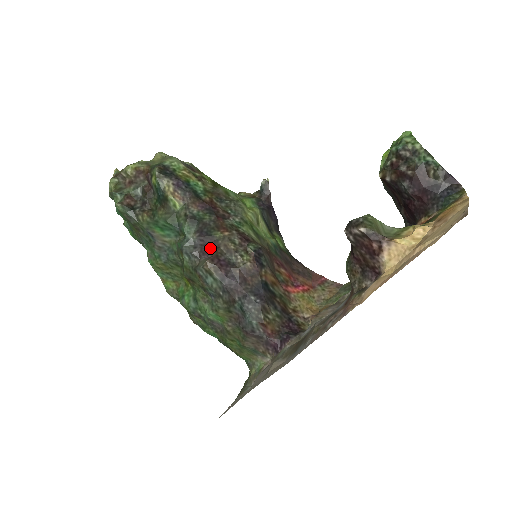
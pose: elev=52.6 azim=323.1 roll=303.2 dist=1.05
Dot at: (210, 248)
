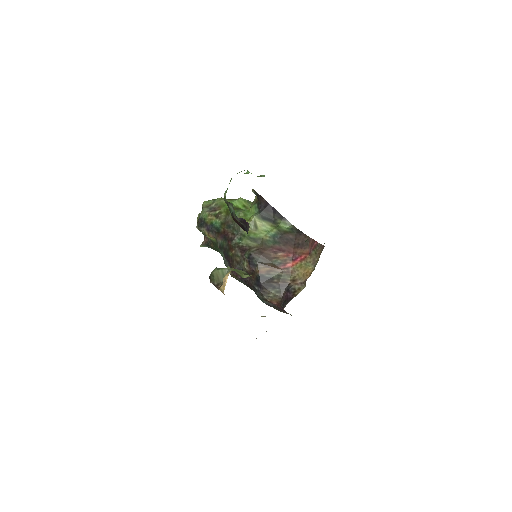
Dot at: (231, 264)
